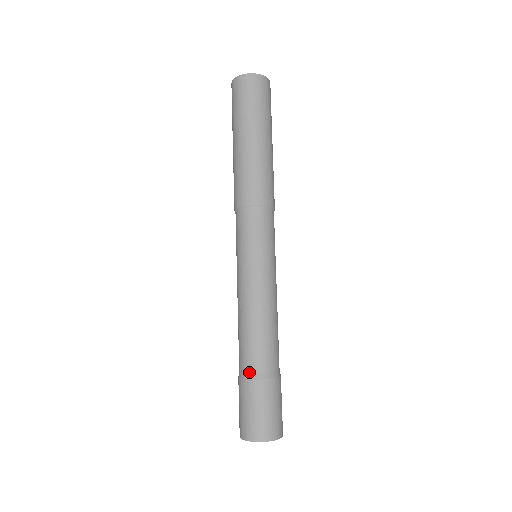
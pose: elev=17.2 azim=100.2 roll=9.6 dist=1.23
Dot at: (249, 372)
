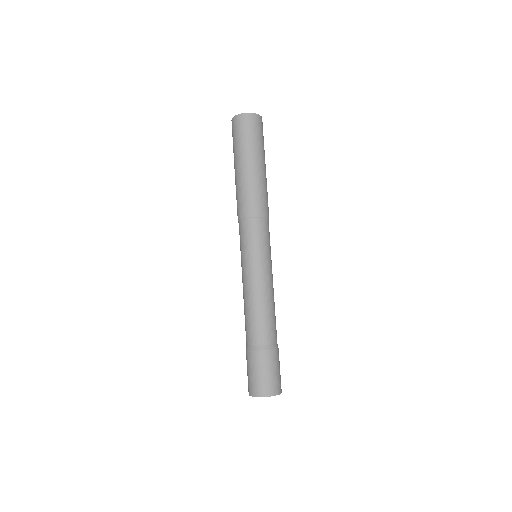
Dot at: (256, 345)
